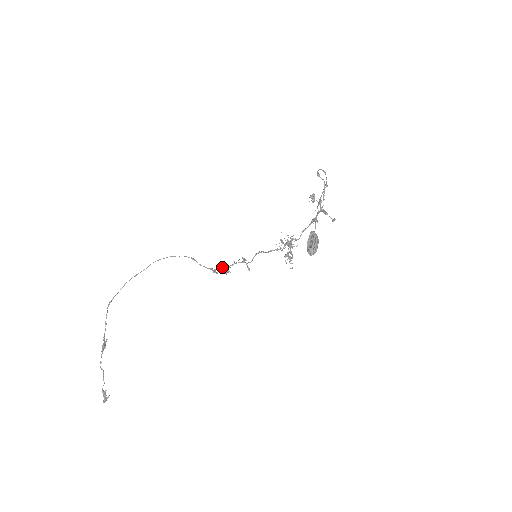
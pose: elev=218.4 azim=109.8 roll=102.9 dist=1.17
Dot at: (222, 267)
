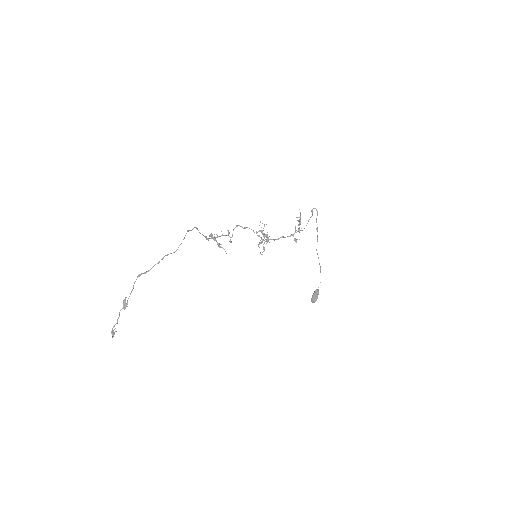
Dot at: (215, 239)
